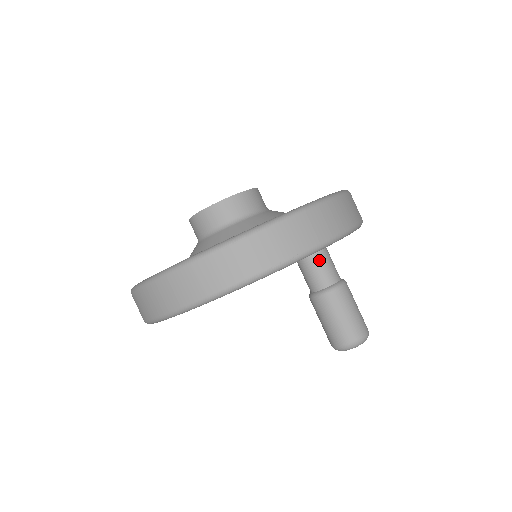
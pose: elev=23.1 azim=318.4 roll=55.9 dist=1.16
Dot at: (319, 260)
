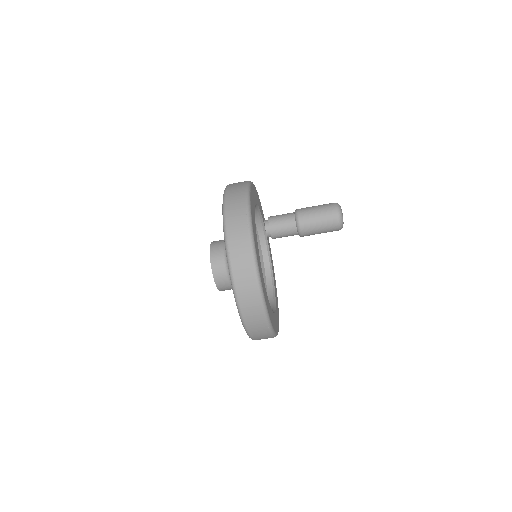
Dot at: (276, 222)
